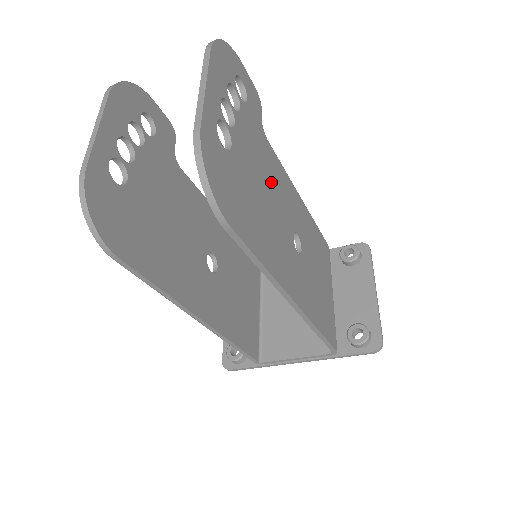
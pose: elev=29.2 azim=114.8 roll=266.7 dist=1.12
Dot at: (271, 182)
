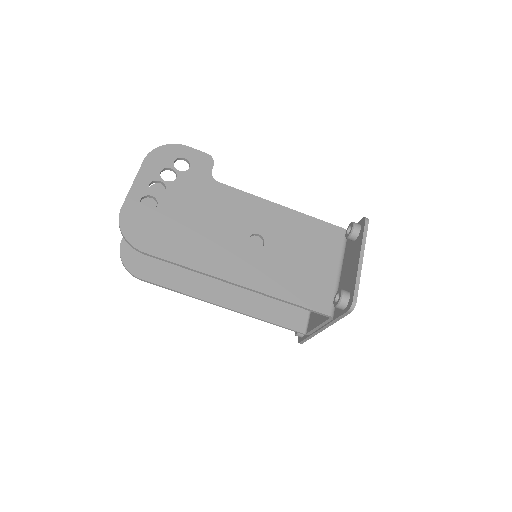
Dot at: (216, 210)
